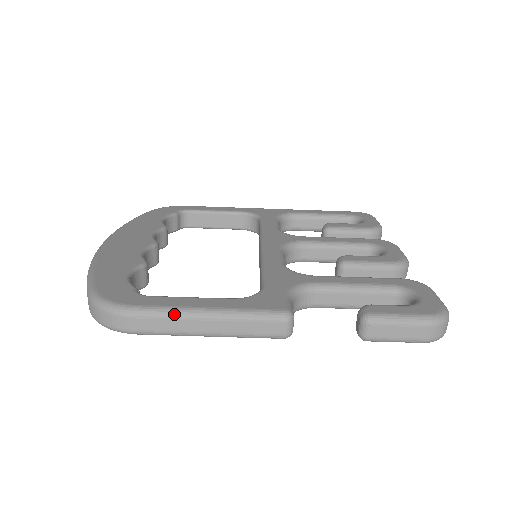
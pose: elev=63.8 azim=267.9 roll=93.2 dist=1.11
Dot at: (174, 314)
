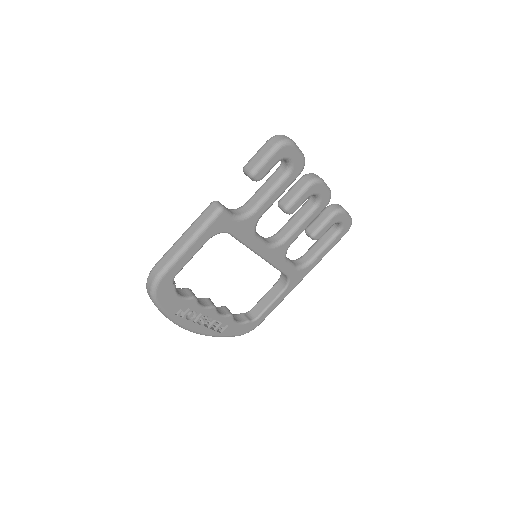
Dot at: (170, 248)
